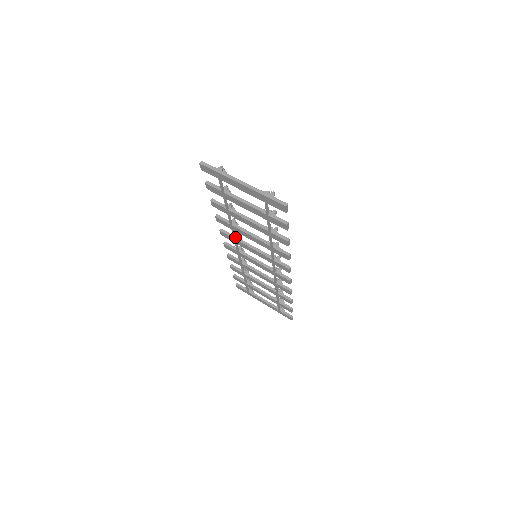
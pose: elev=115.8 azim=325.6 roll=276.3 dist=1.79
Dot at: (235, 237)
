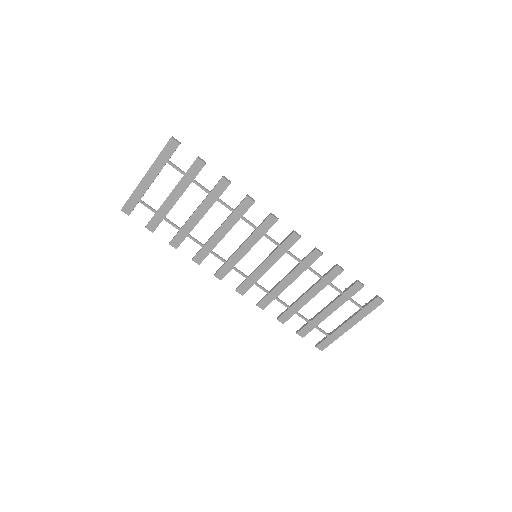
Dot at: (224, 260)
